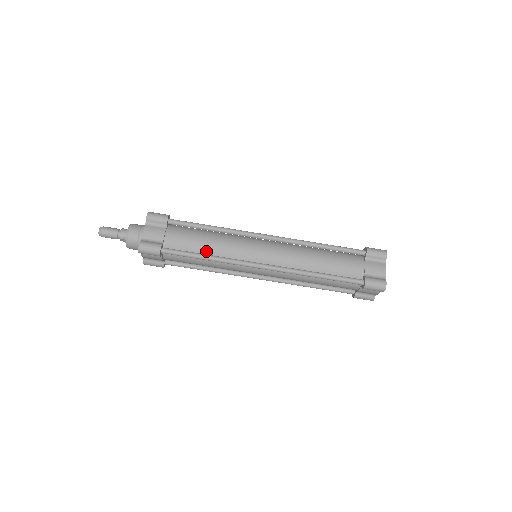
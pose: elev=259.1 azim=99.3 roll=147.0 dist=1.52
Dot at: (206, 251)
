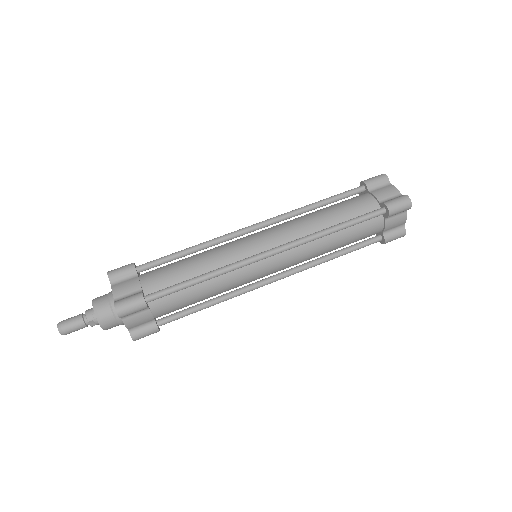
Dot at: (198, 273)
